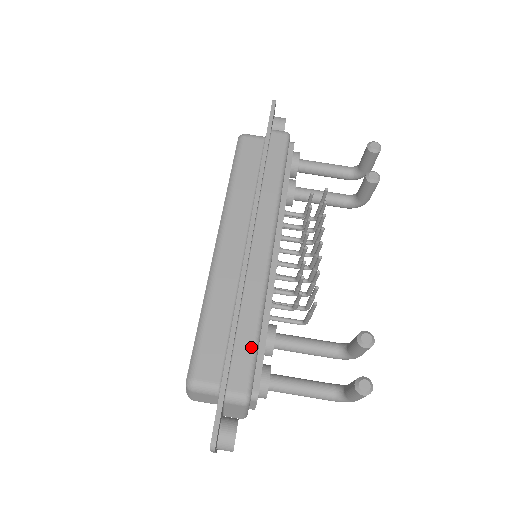
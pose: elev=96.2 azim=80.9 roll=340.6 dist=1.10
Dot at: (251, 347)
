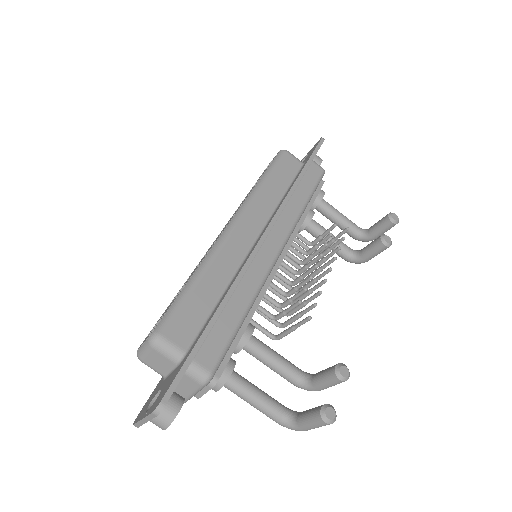
Dot at: (231, 331)
